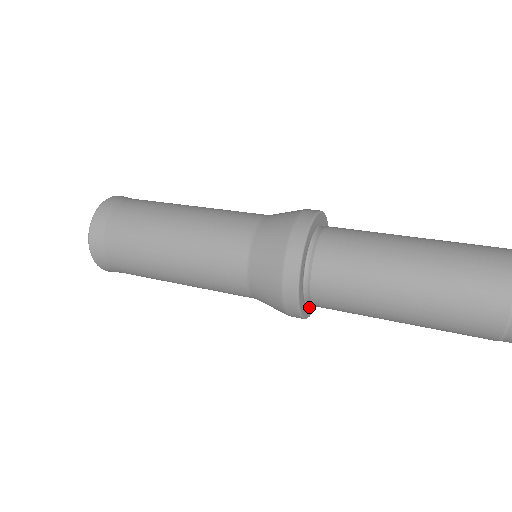
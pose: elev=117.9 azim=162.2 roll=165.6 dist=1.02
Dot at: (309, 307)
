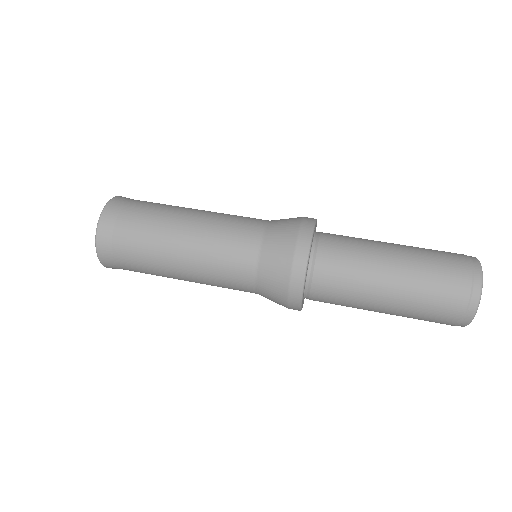
Dot at: occluded
